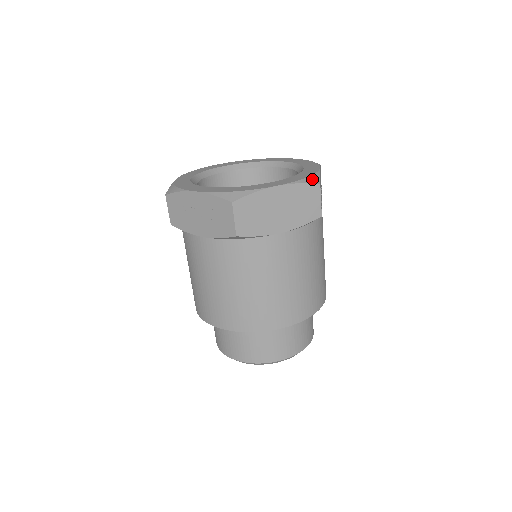
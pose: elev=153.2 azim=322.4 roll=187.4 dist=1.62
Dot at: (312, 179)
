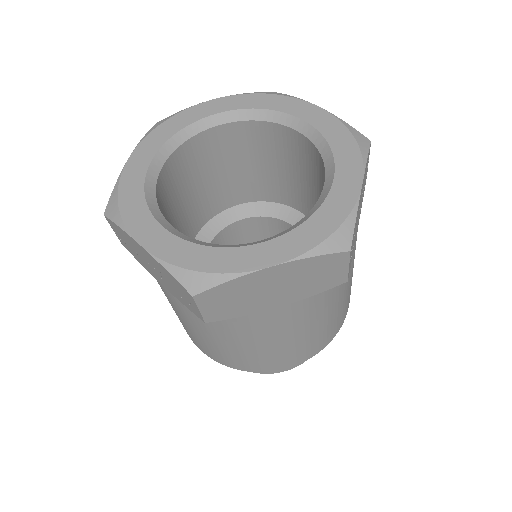
Dot at: (338, 239)
